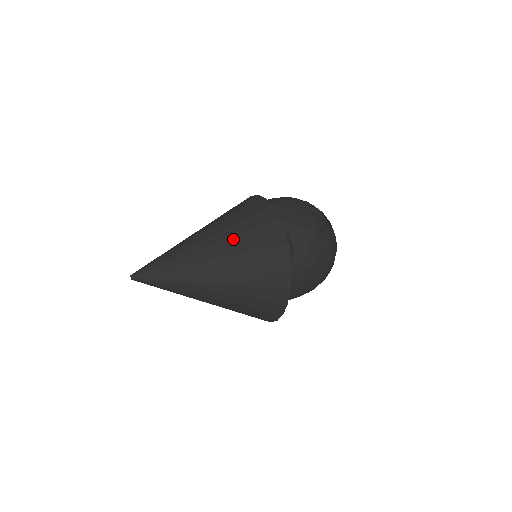
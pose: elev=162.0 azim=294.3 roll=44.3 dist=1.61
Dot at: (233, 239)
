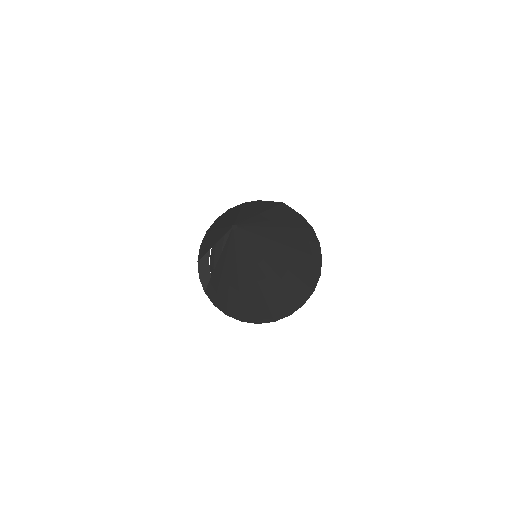
Dot at: (256, 206)
